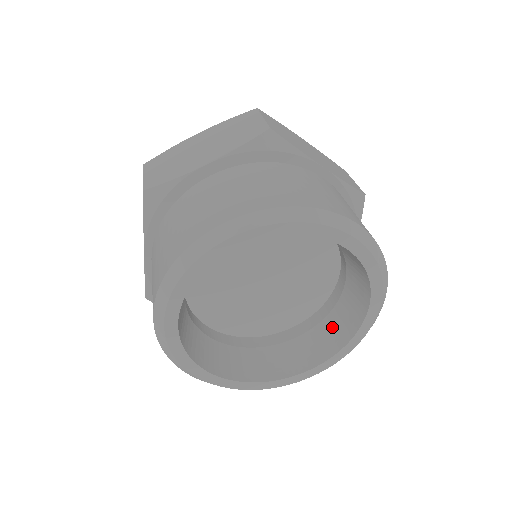
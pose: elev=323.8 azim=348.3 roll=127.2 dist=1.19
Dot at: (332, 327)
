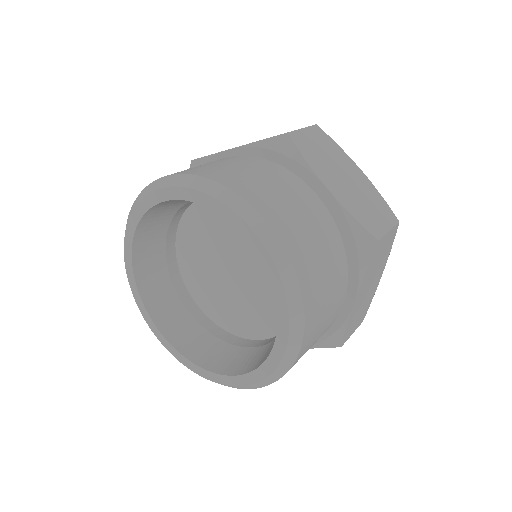
Dot at: occluded
